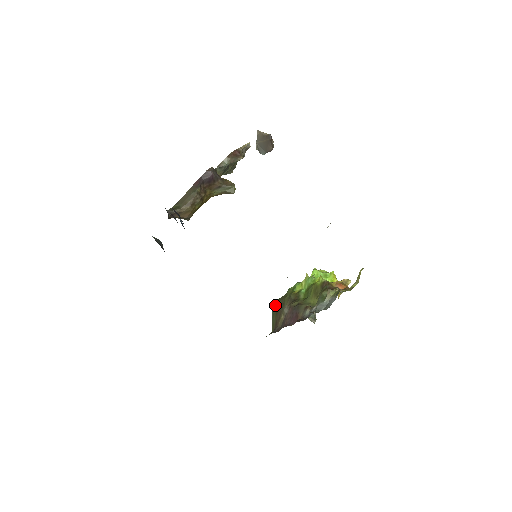
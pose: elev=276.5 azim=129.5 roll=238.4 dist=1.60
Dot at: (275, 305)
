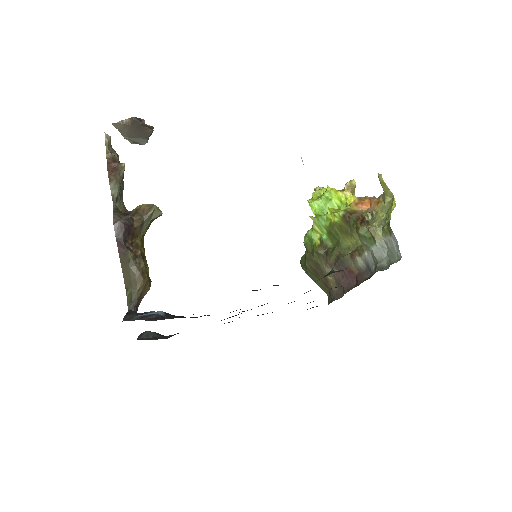
Dot at: (305, 268)
